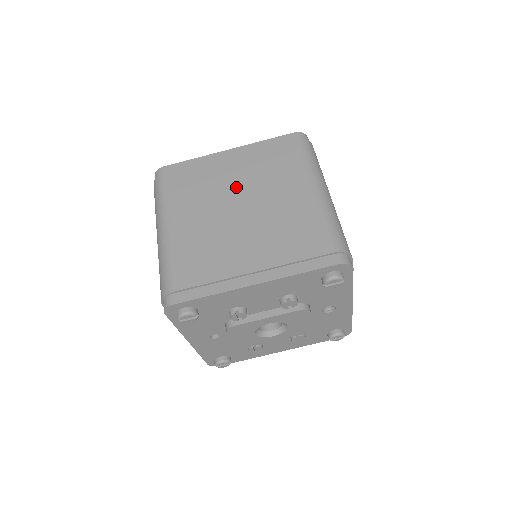
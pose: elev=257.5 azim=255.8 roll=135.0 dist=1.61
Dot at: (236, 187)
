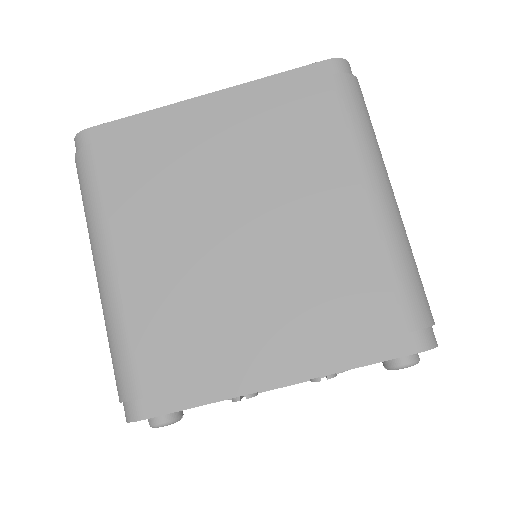
Dot at: (228, 184)
